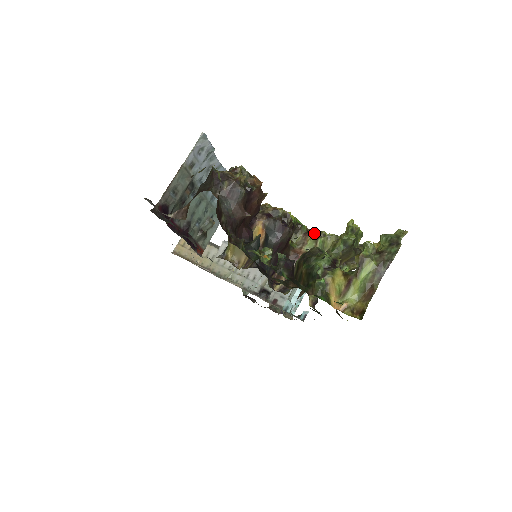
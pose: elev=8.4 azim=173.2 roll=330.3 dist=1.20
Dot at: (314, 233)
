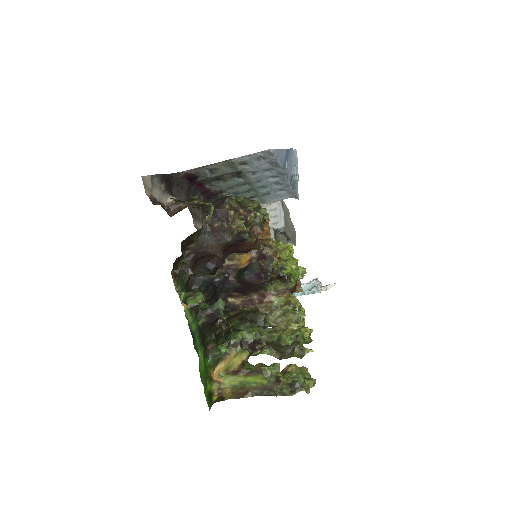
Dot at: occluded
